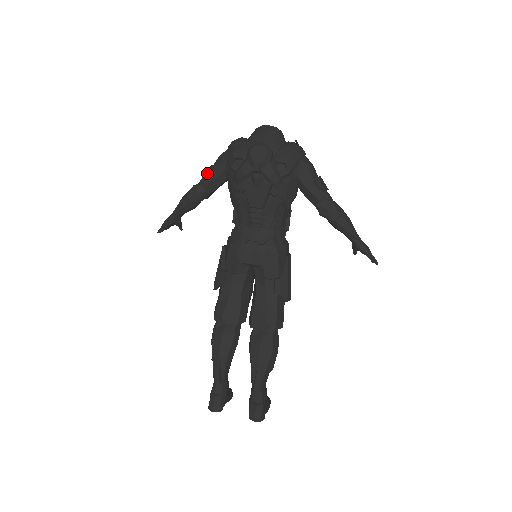
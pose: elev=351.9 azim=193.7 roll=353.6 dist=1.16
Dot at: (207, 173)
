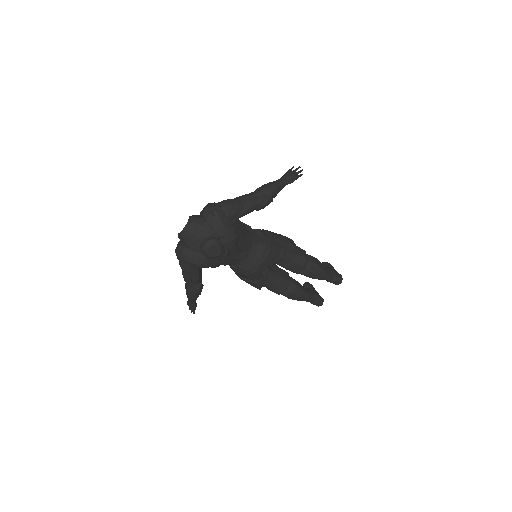
Dot at: (190, 281)
